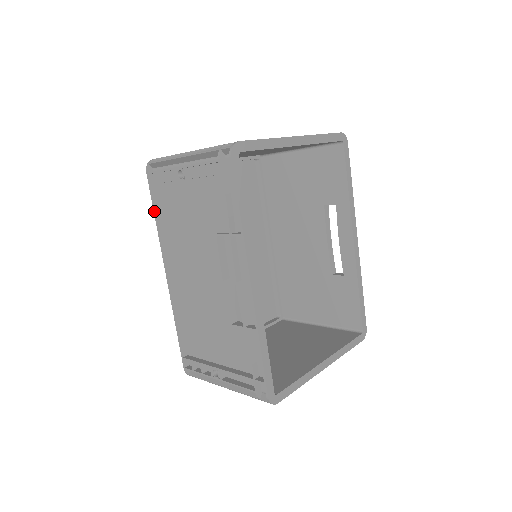
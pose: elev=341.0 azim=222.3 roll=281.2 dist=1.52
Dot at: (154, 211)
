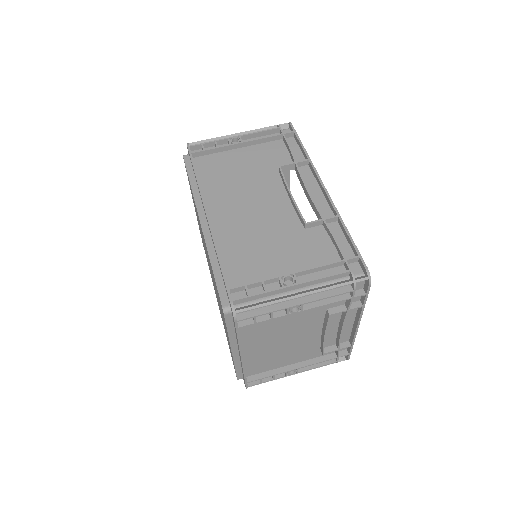
Dot at: (194, 168)
